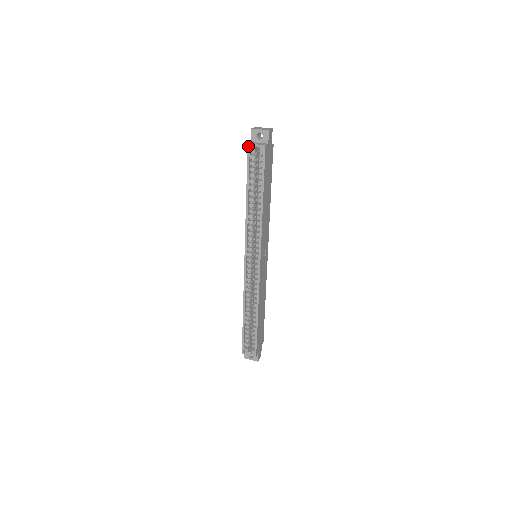
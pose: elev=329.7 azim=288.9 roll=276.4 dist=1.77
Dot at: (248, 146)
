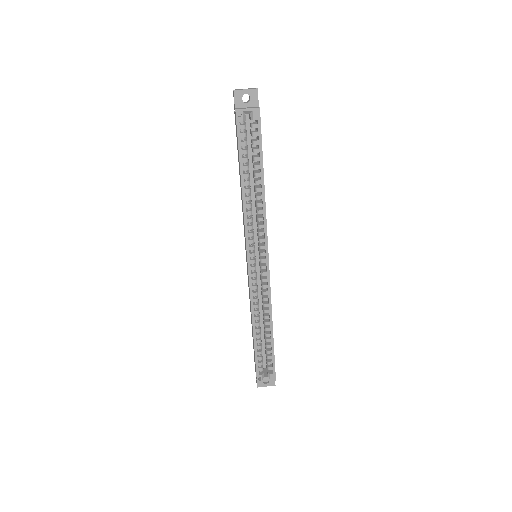
Dot at: (236, 113)
